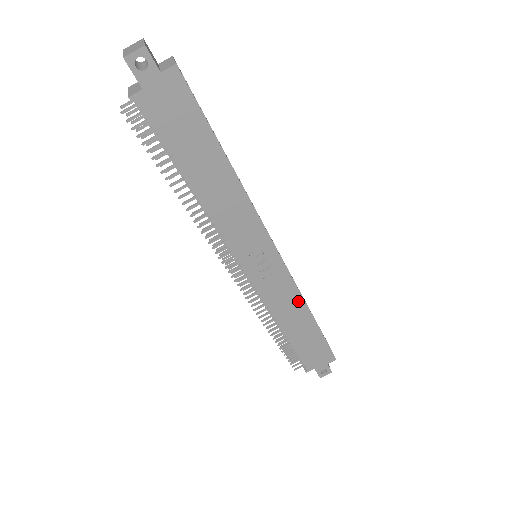
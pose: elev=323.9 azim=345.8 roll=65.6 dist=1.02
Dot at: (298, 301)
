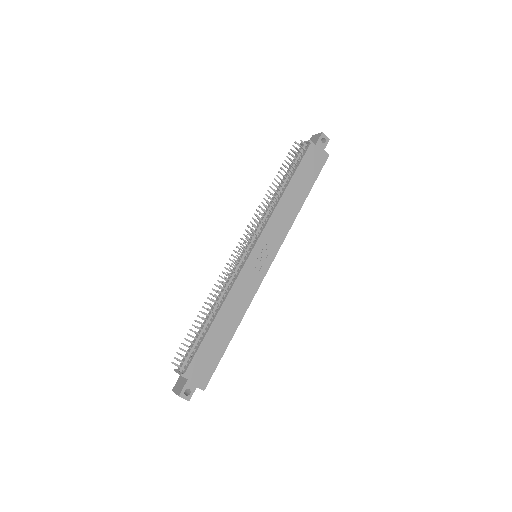
Dot at: (244, 306)
